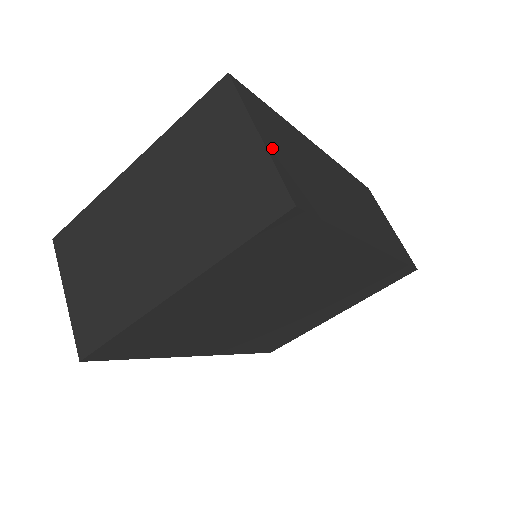
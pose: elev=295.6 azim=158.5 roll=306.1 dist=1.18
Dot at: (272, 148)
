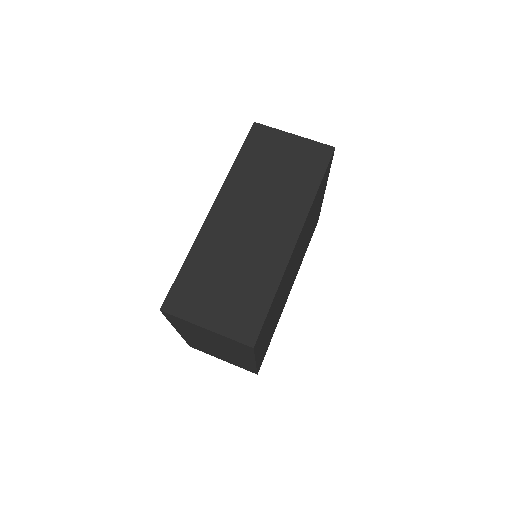
Dot at: (215, 322)
